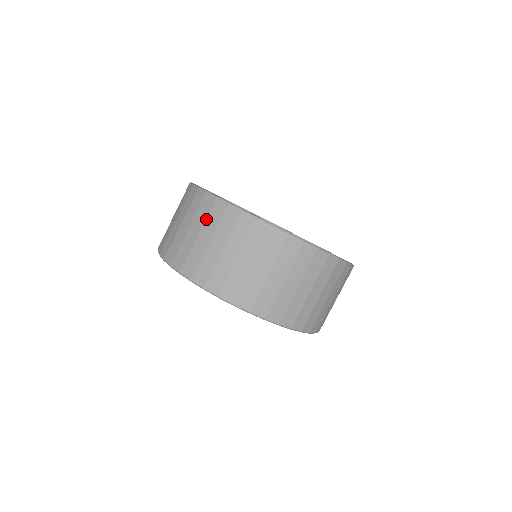
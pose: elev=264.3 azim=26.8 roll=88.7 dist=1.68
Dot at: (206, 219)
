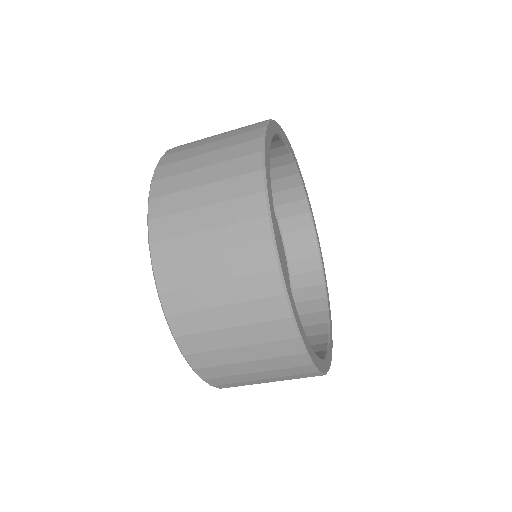
Dot at: (279, 370)
